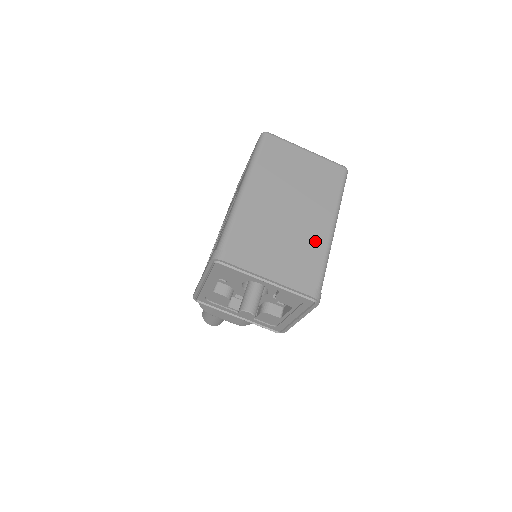
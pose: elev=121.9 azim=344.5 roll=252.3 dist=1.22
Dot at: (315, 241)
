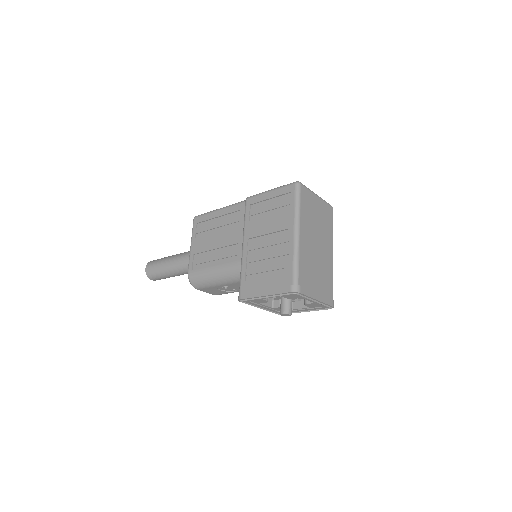
Dot at: (329, 267)
